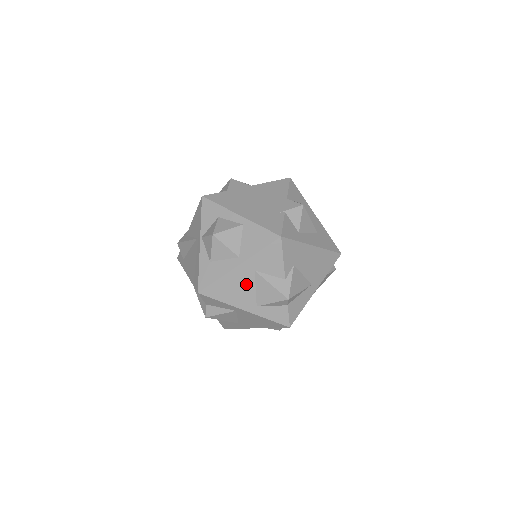
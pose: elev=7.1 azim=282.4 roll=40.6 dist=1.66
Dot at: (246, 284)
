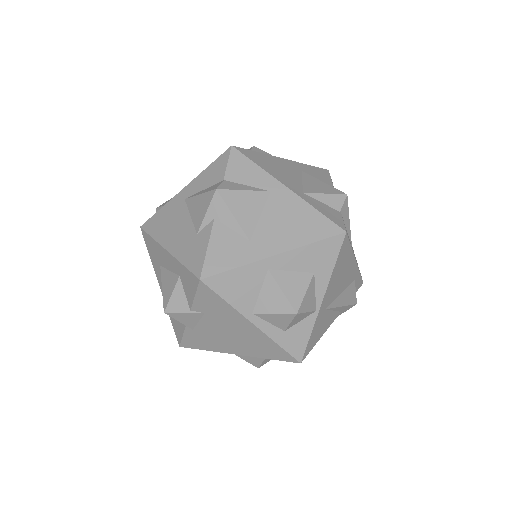
Dot at: (291, 173)
